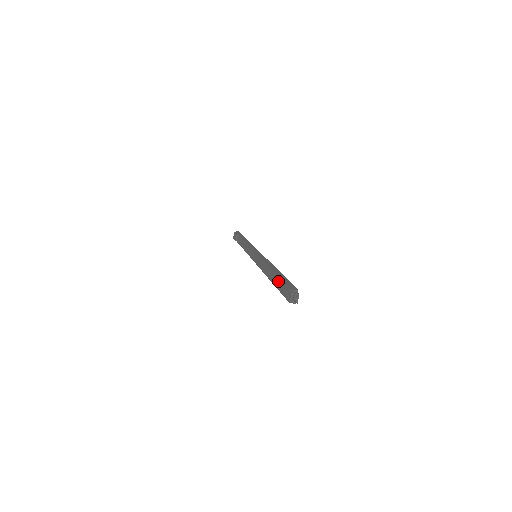
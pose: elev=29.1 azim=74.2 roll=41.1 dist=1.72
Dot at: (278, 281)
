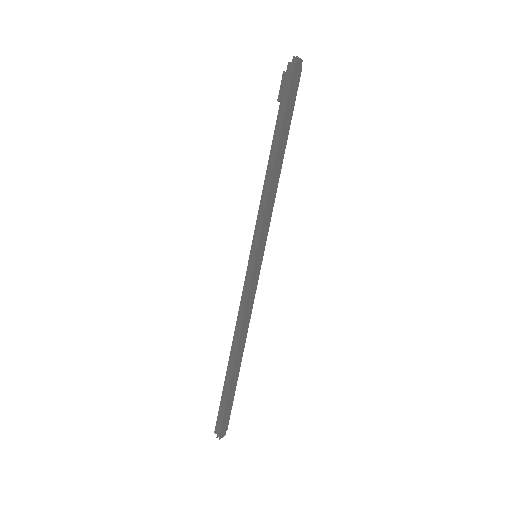
Dot at: occluded
